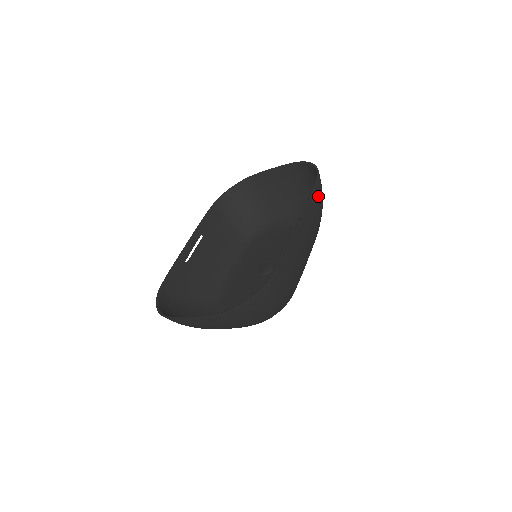
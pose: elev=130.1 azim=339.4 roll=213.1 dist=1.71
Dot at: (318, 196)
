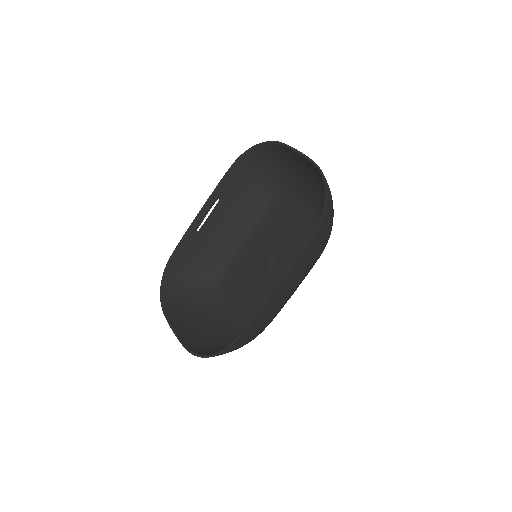
Dot at: (314, 246)
